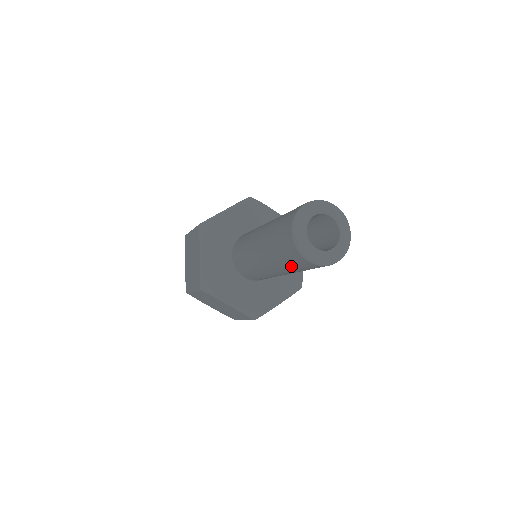
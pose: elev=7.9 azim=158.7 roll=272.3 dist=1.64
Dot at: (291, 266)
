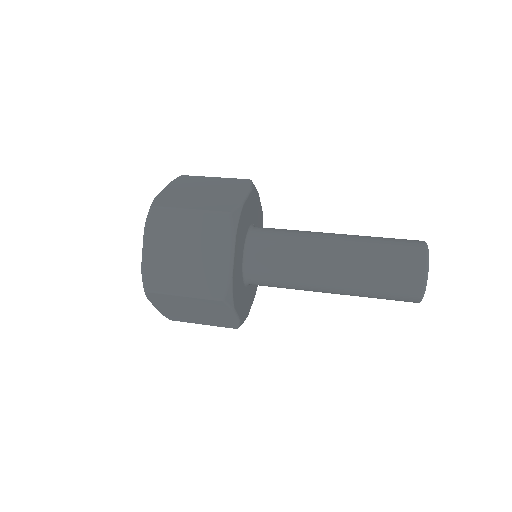
Dot at: occluded
